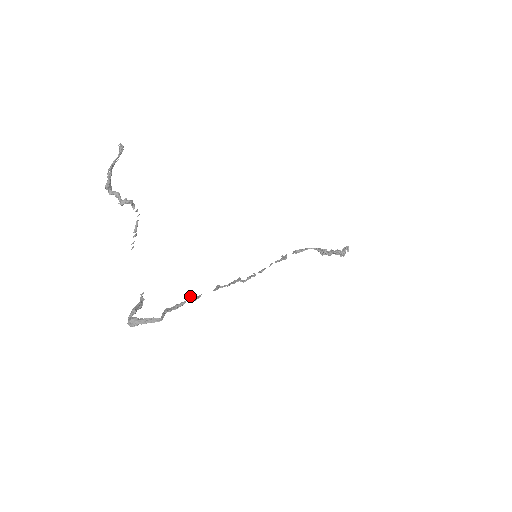
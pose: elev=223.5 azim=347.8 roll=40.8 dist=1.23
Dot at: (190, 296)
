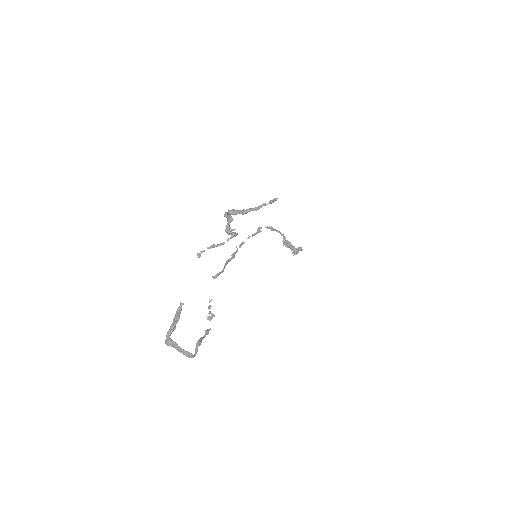
Dot at: (210, 313)
